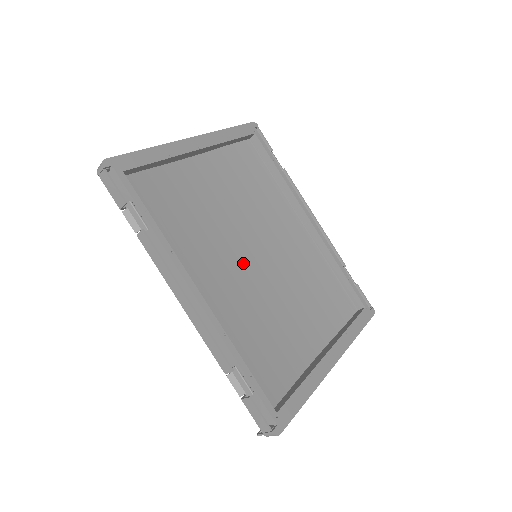
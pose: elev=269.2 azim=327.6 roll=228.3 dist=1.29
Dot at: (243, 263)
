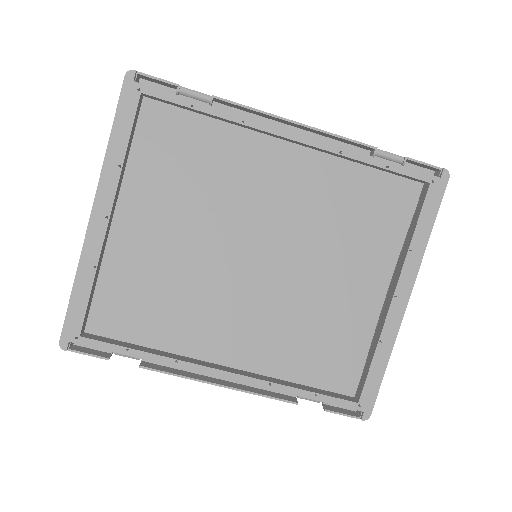
Dot at: (249, 273)
